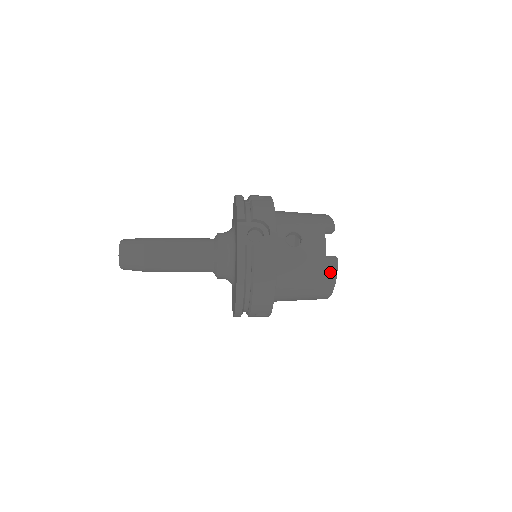
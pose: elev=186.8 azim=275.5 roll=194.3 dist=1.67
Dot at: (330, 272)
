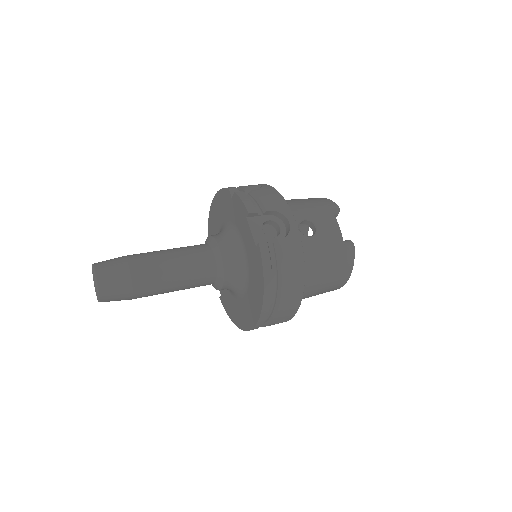
Dot at: (348, 258)
